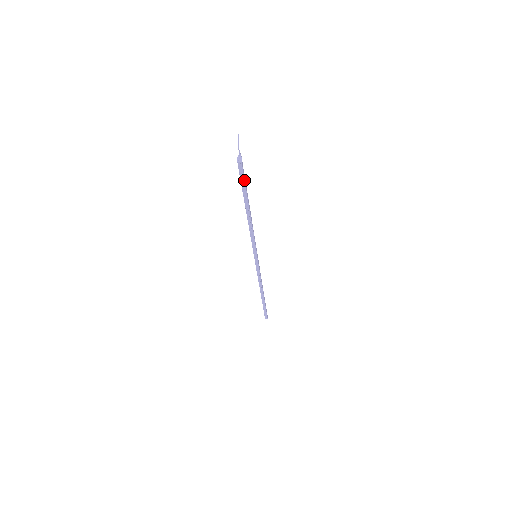
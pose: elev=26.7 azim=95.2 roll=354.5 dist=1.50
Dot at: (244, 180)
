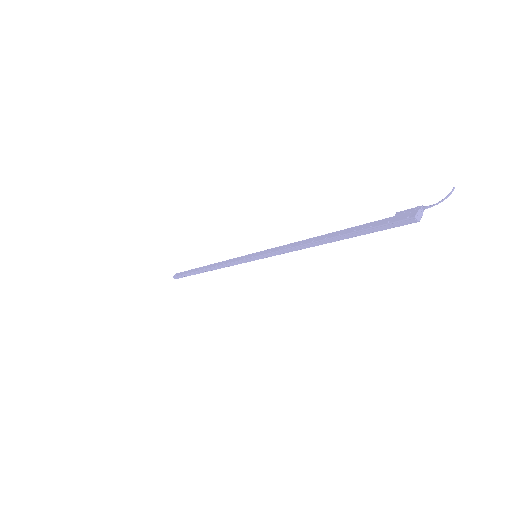
Dot at: (383, 229)
